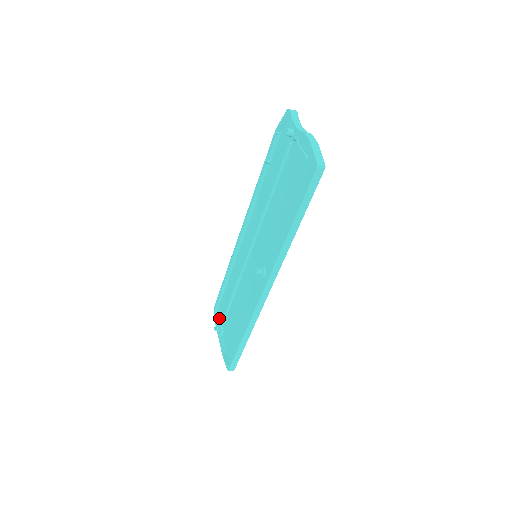
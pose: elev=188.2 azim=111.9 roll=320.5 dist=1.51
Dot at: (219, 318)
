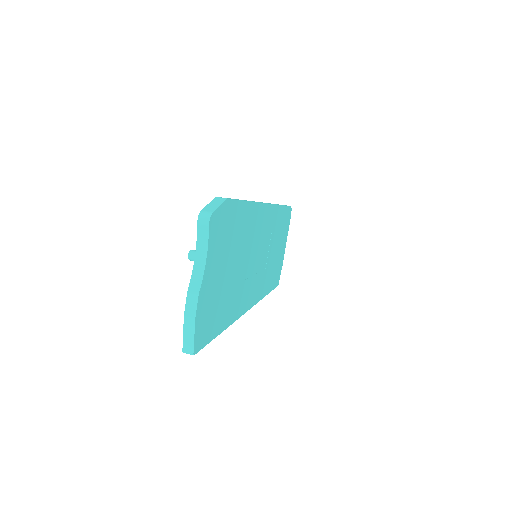
Dot at: occluded
